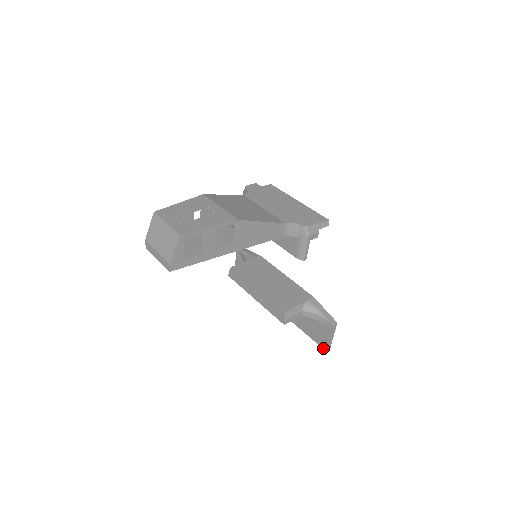
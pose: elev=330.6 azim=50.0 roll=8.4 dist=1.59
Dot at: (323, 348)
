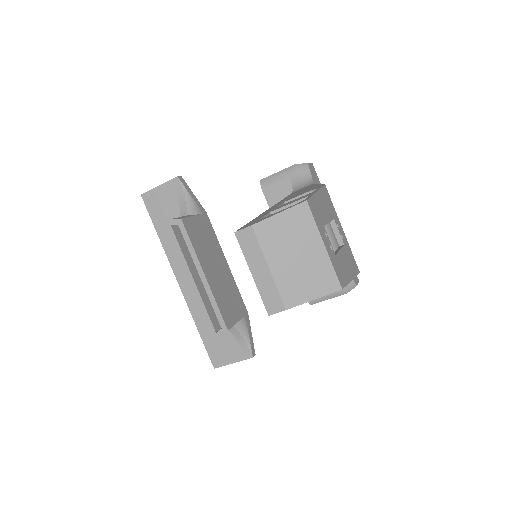
Dot at: (213, 364)
